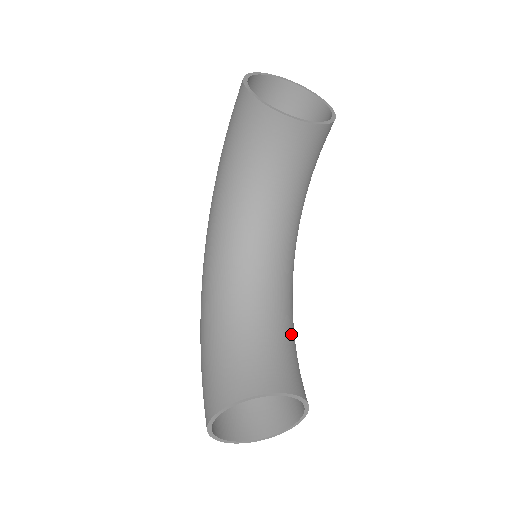
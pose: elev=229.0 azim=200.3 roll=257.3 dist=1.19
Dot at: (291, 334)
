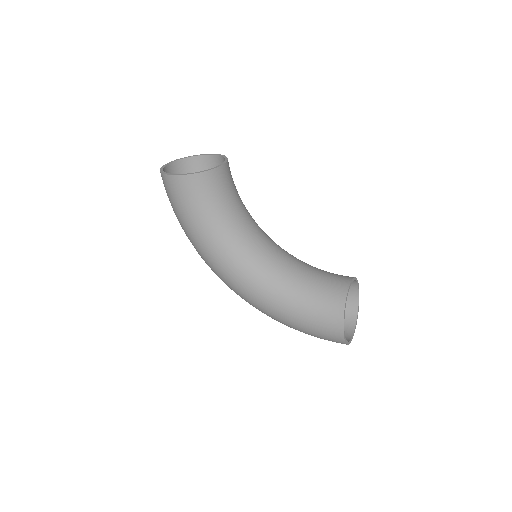
Dot at: occluded
